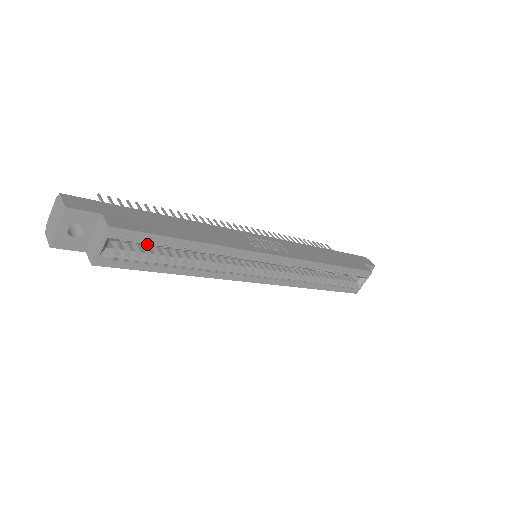
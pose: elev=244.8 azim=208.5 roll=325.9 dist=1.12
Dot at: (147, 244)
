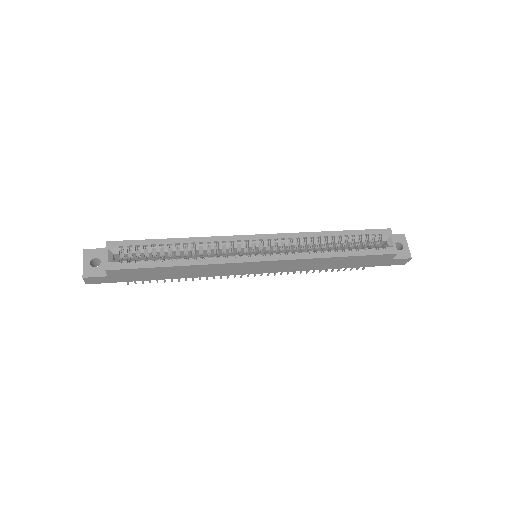
Dot at: (140, 249)
